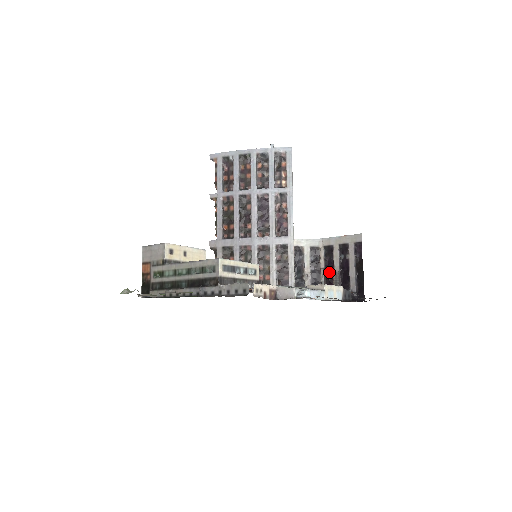
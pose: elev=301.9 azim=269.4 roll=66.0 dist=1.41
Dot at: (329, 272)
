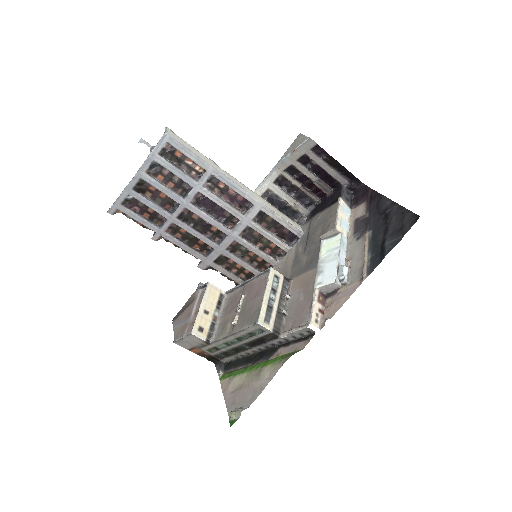
Dot at: (309, 185)
